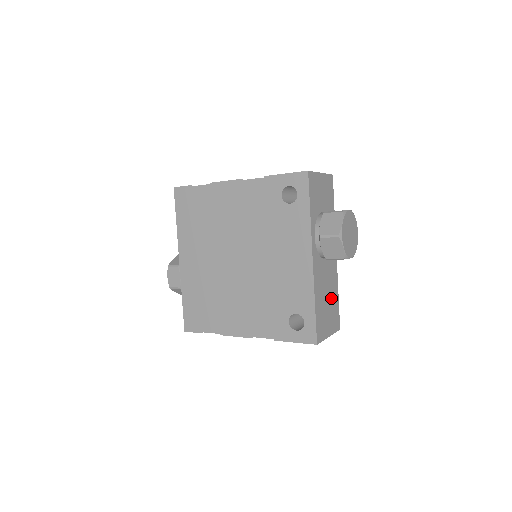
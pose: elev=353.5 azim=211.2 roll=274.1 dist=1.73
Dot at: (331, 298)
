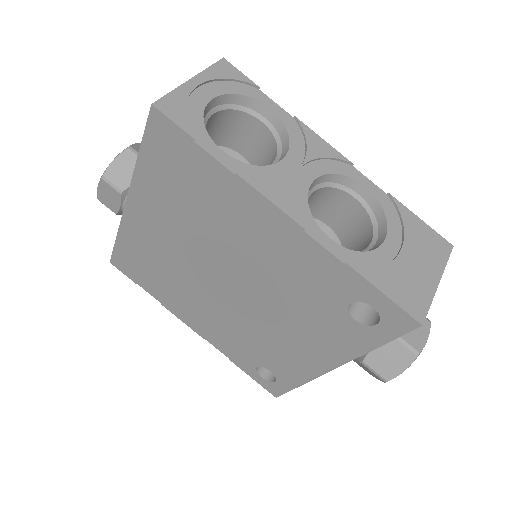
Dot at: occluded
